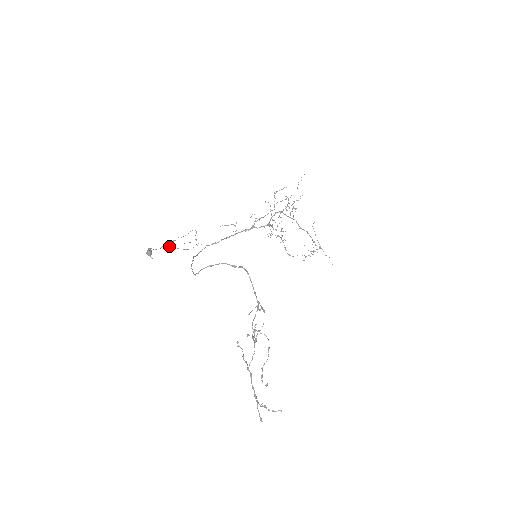
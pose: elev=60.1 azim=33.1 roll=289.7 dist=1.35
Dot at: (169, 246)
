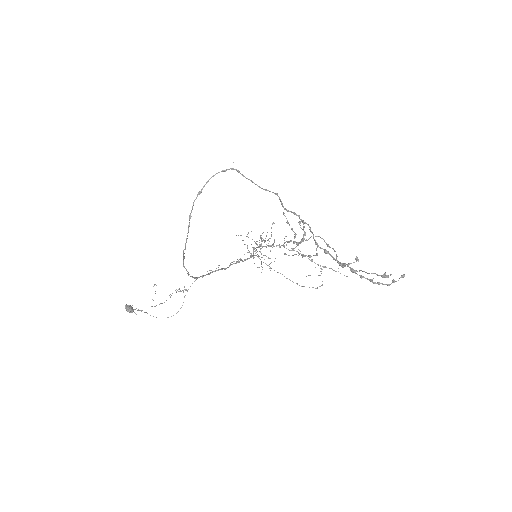
Dot at: occluded
